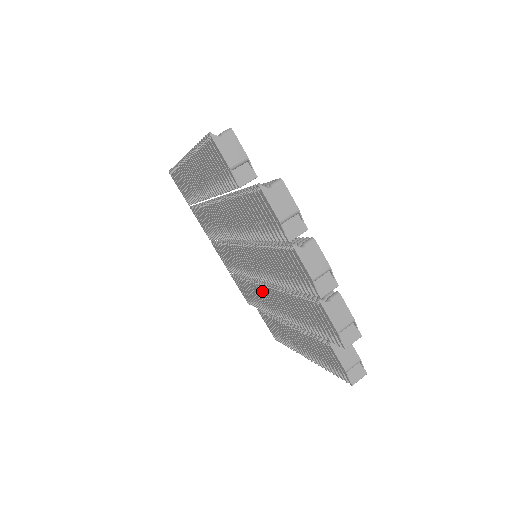
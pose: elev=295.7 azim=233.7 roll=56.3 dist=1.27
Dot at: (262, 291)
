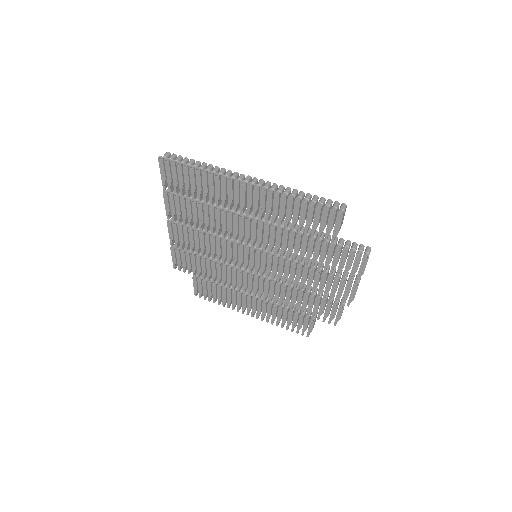
Dot at: (240, 276)
